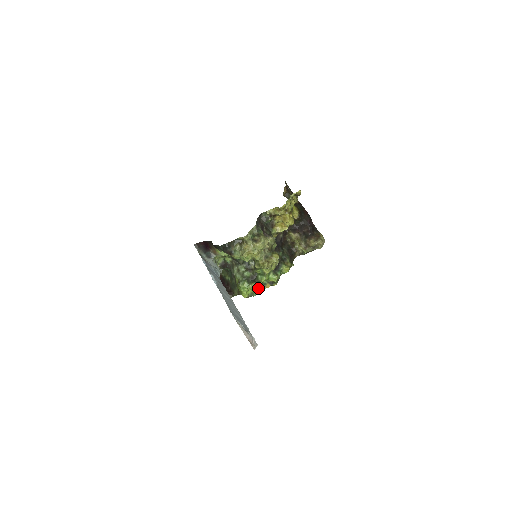
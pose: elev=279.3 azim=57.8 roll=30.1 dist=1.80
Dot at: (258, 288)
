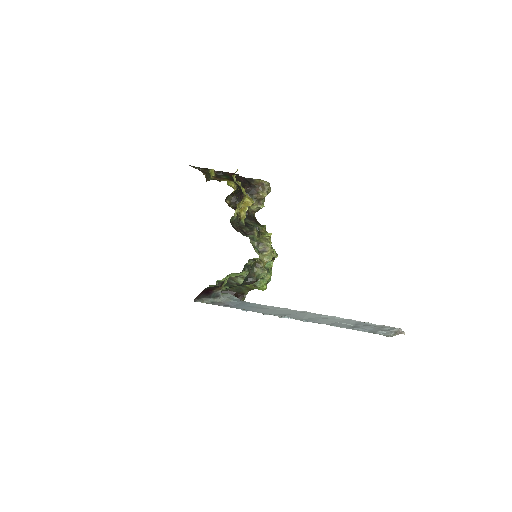
Dot at: occluded
